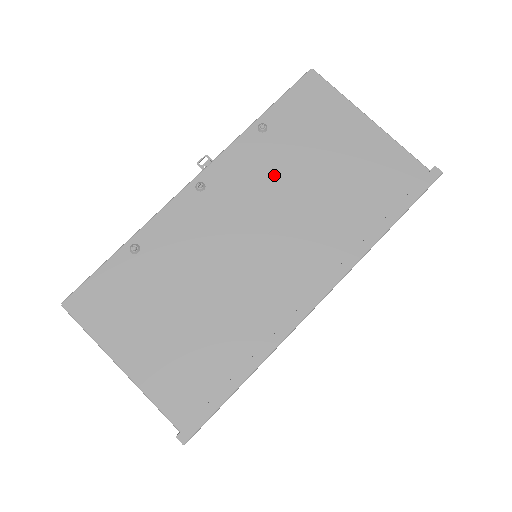
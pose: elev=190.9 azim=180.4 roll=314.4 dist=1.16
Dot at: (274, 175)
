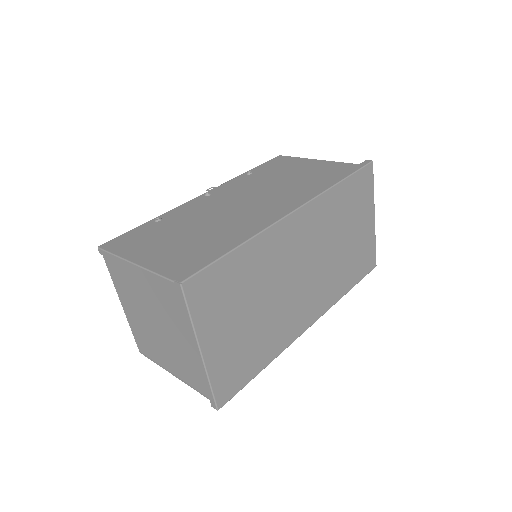
Dot at: (258, 184)
